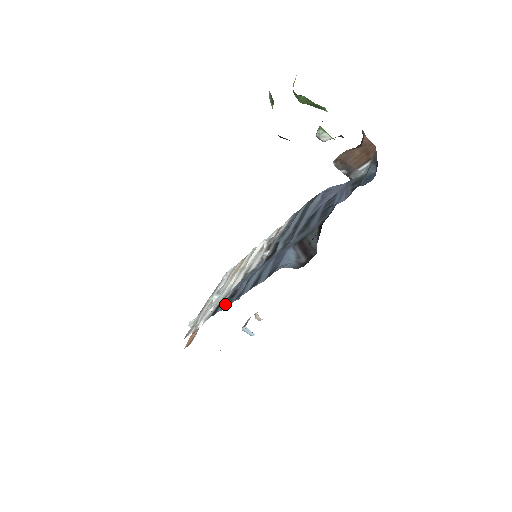
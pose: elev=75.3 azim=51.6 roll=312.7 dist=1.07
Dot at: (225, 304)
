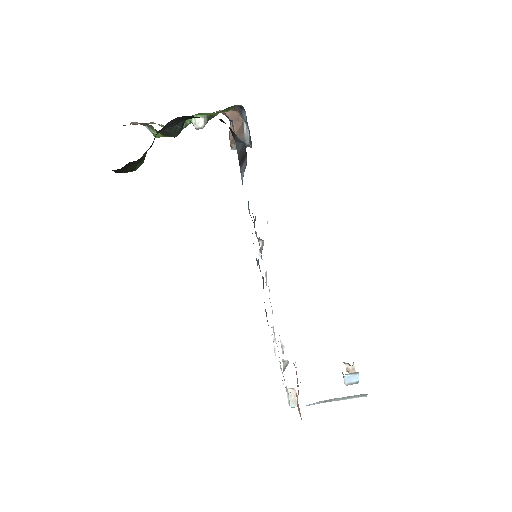
Dot at: occluded
